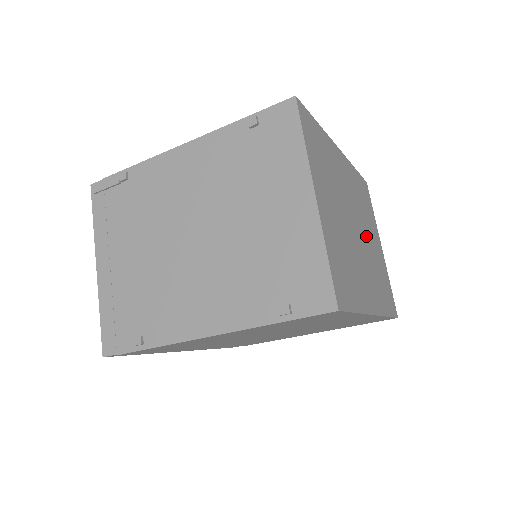
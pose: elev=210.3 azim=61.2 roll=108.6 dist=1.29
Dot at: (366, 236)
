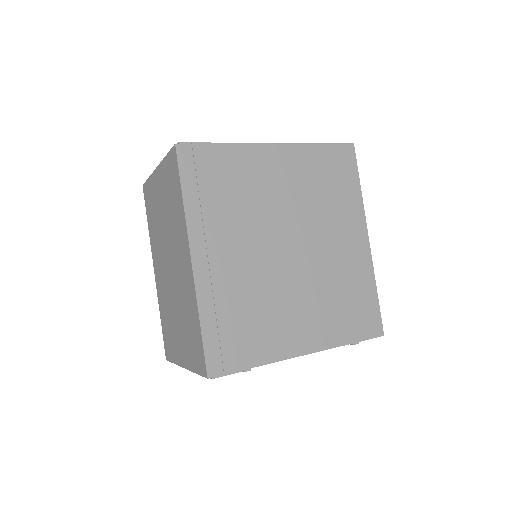
Dot at: occluded
